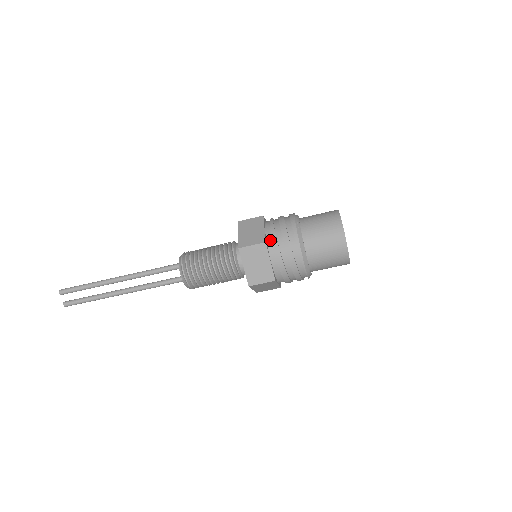
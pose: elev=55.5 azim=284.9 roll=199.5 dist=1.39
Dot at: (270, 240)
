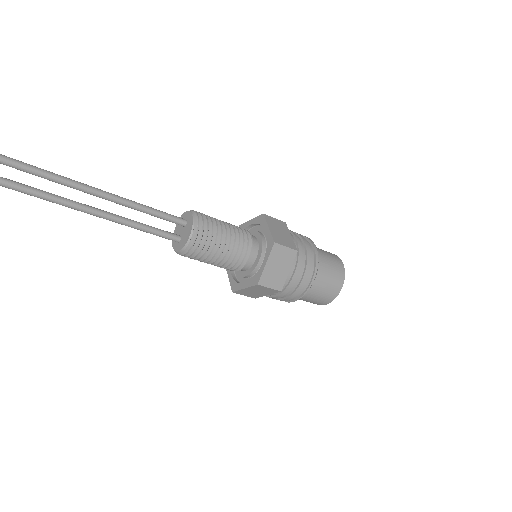
Dot at: occluded
